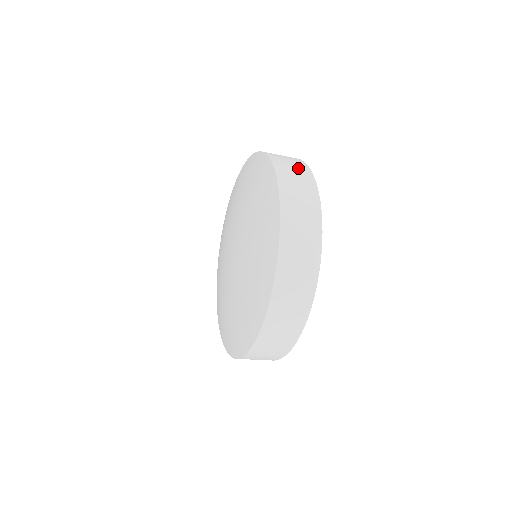
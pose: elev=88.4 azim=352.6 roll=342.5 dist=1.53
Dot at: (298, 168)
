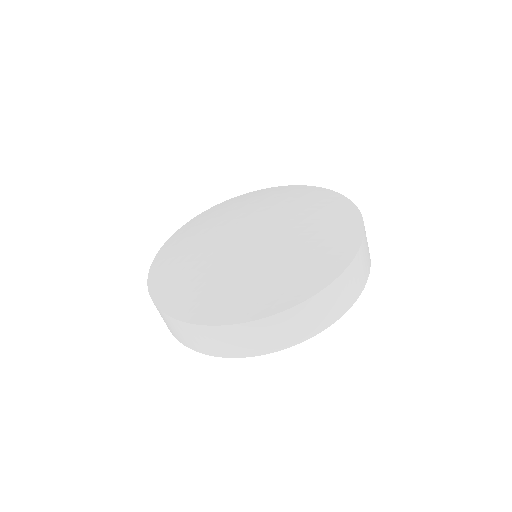
Dot at: occluded
